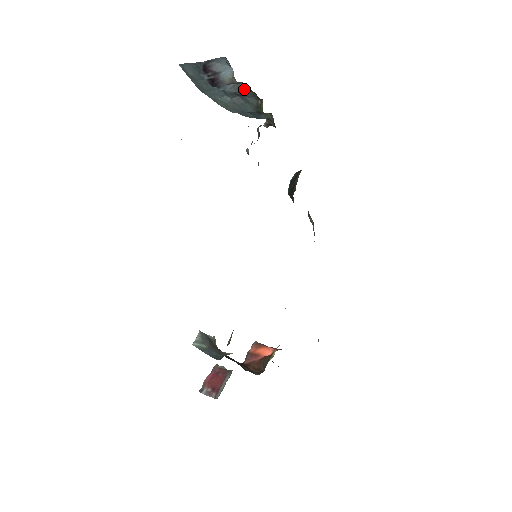
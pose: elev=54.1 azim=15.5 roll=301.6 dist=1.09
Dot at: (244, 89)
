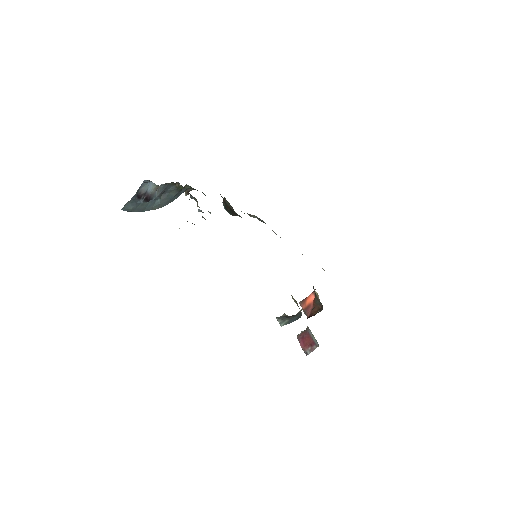
Dot at: (164, 187)
